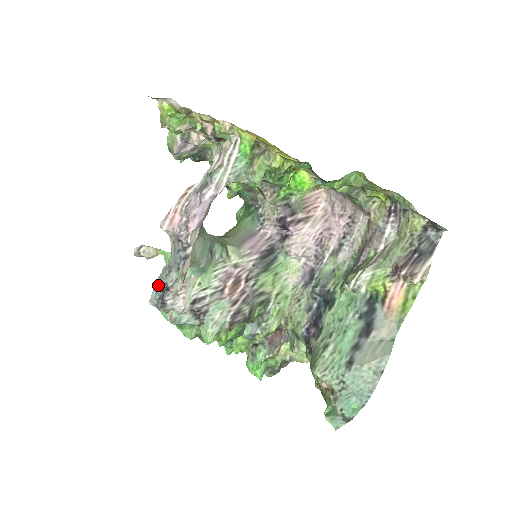
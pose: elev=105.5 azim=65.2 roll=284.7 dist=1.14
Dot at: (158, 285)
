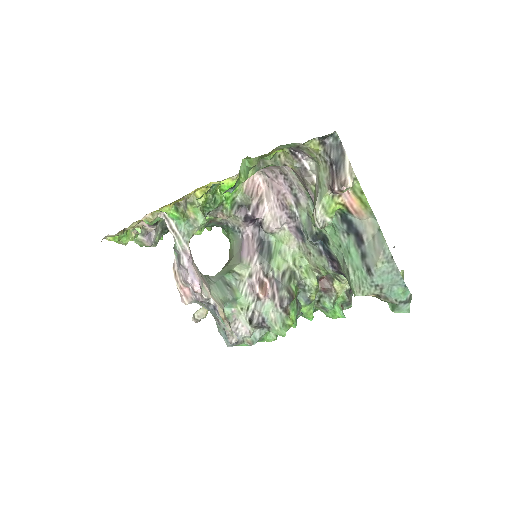
Dot at: (221, 333)
